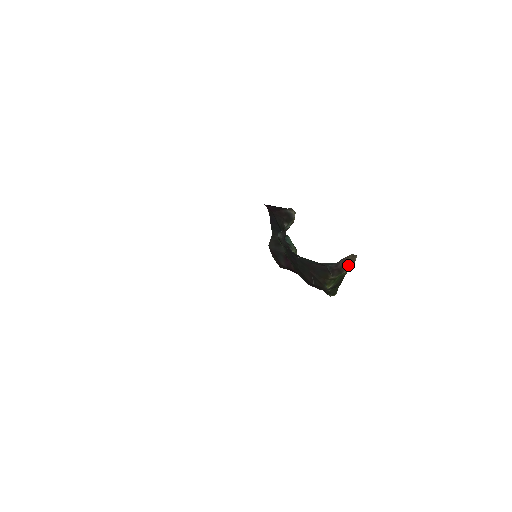
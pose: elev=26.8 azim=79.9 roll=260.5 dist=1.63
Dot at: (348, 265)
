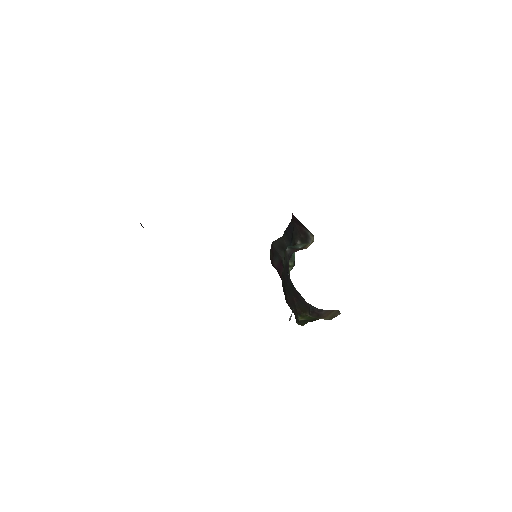
Dot at: (329, 316)
